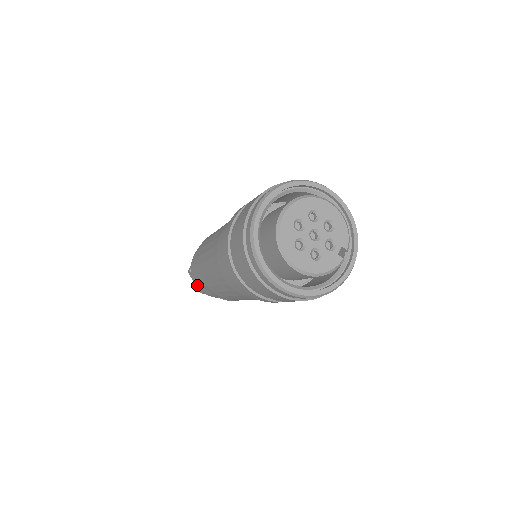
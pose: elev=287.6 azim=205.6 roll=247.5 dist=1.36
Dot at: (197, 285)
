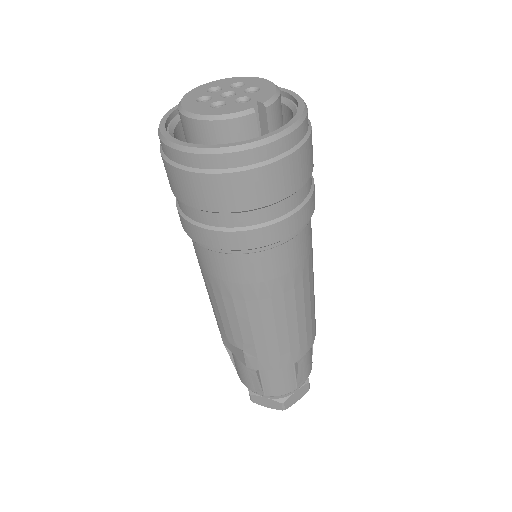
Dot at: (233, 363)
